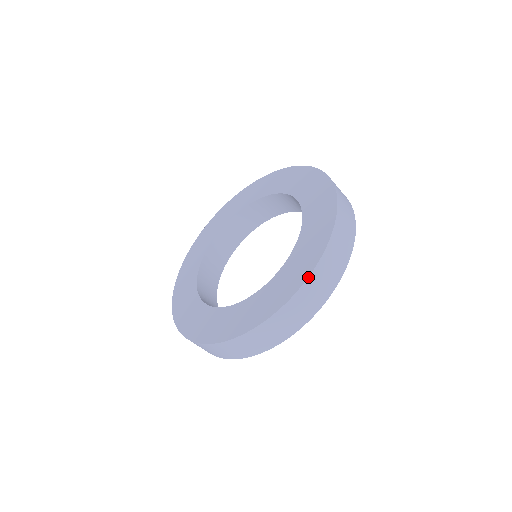
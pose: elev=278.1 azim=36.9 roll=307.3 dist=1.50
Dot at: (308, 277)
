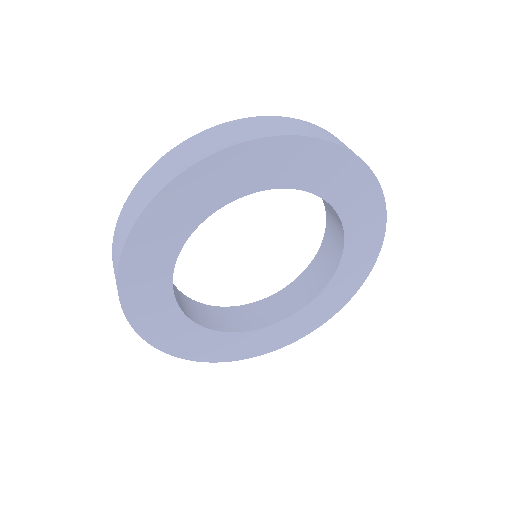
Dot at: (260, 117)
